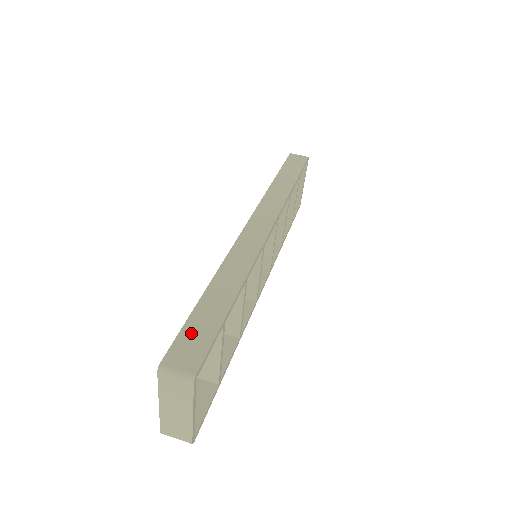
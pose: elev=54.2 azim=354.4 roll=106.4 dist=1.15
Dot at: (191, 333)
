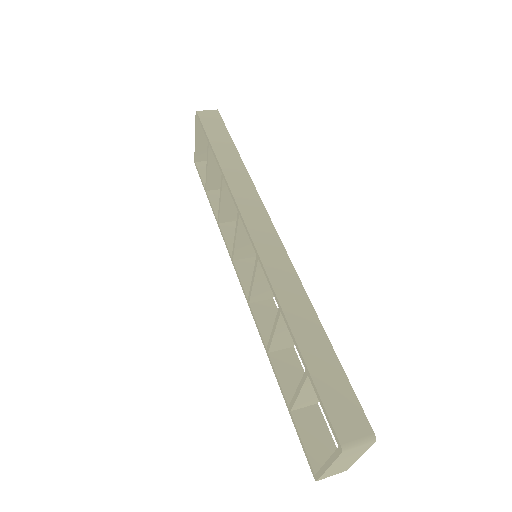
Dot at: (331, 395)
